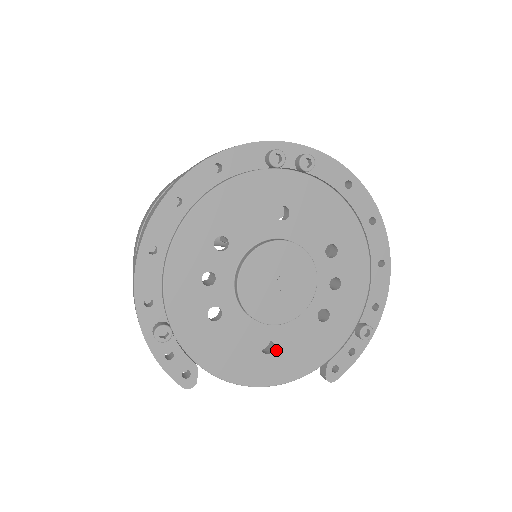
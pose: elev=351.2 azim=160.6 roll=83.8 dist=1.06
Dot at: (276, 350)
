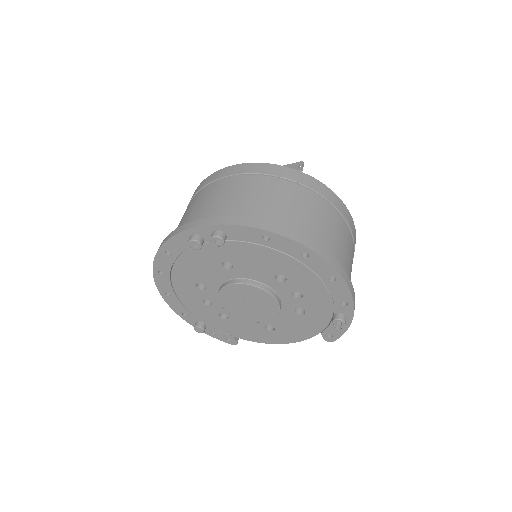
Dot at: (276, 329)
